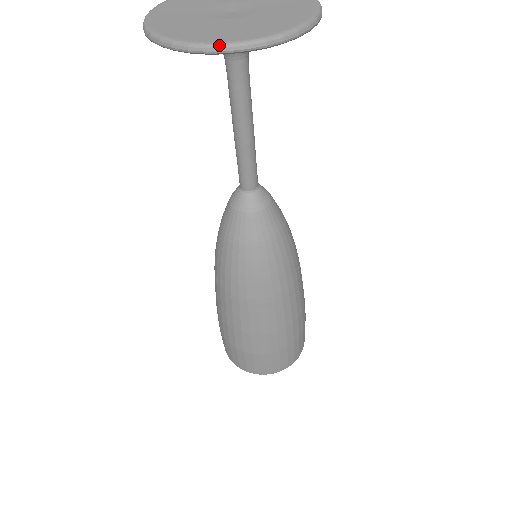
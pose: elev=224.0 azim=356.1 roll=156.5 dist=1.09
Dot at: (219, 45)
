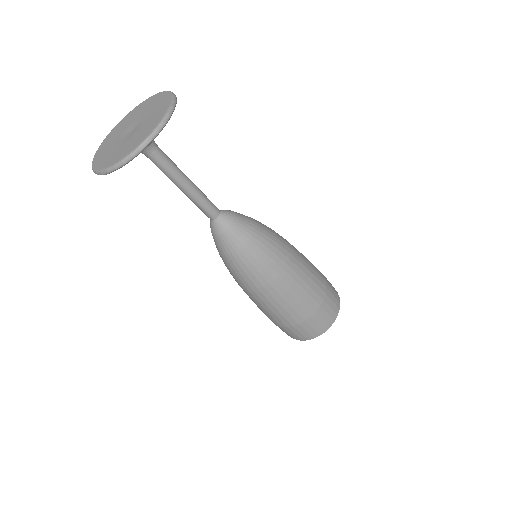
Dot at: (153, 133)
